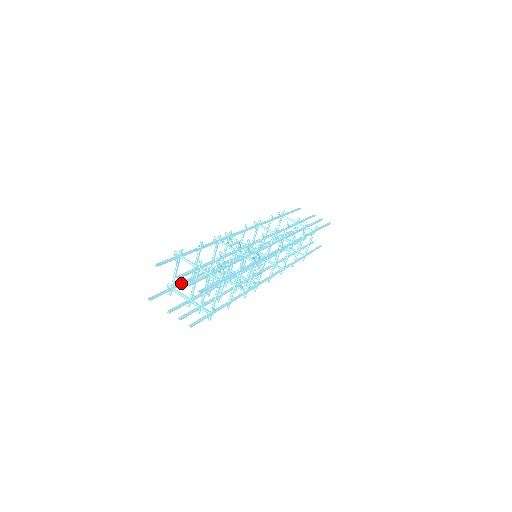
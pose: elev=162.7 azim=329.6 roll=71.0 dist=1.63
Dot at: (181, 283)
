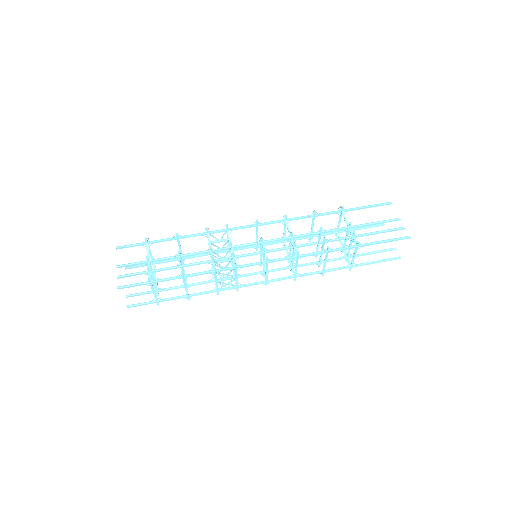
Dot at: (167, 260)
